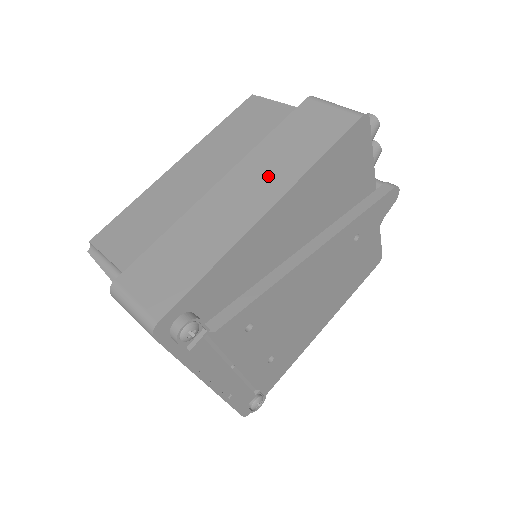
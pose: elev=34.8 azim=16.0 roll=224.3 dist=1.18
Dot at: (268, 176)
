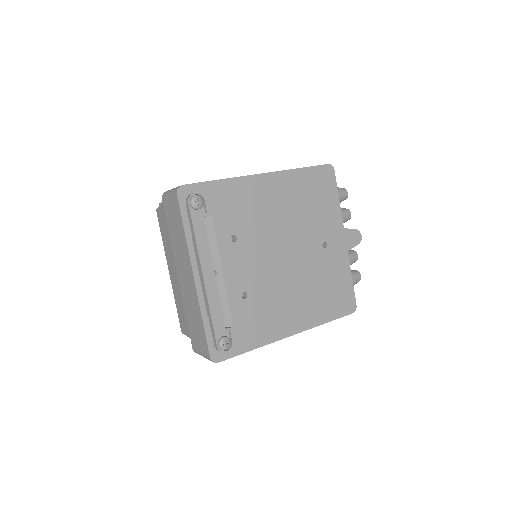
Dot at: occluded
